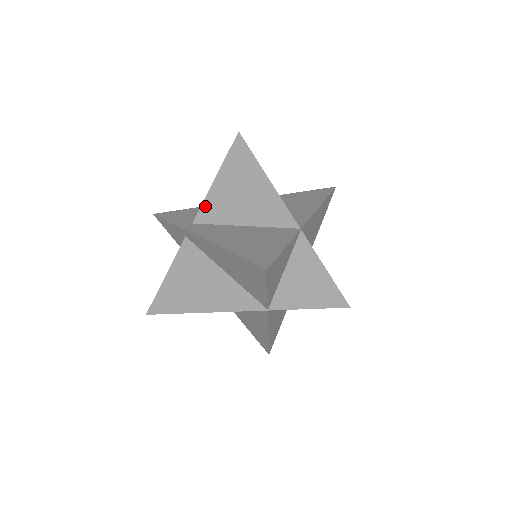
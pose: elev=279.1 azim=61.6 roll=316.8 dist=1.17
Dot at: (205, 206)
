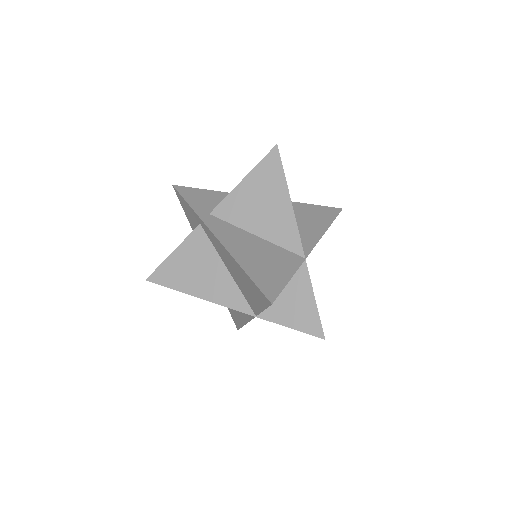
Dot at: (226, 203)
